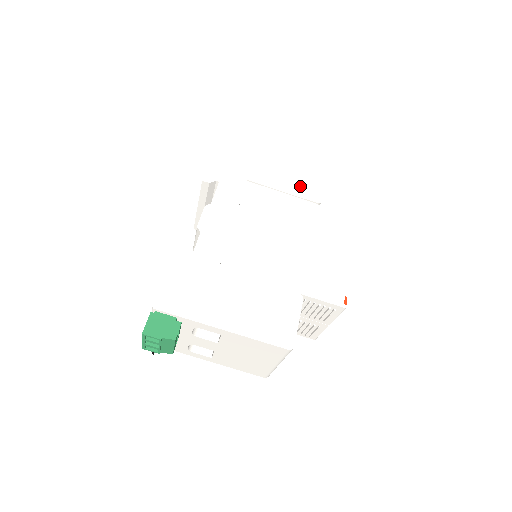
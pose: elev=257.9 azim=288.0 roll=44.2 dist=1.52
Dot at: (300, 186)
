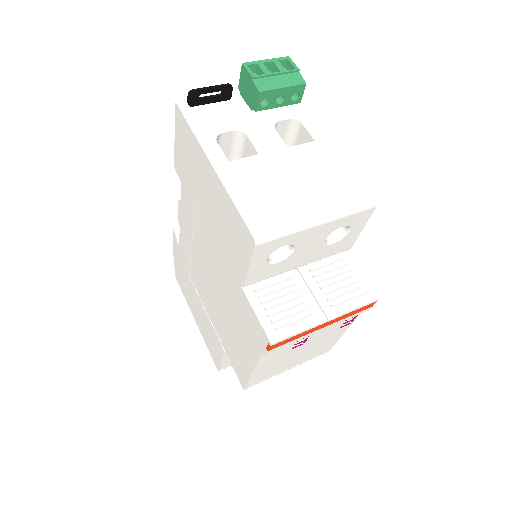
Dot at: occluded
